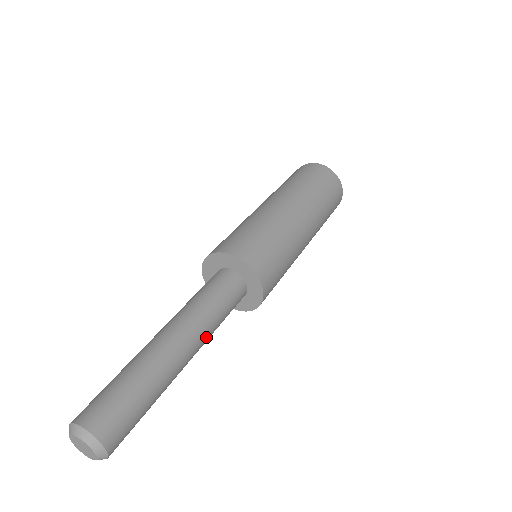
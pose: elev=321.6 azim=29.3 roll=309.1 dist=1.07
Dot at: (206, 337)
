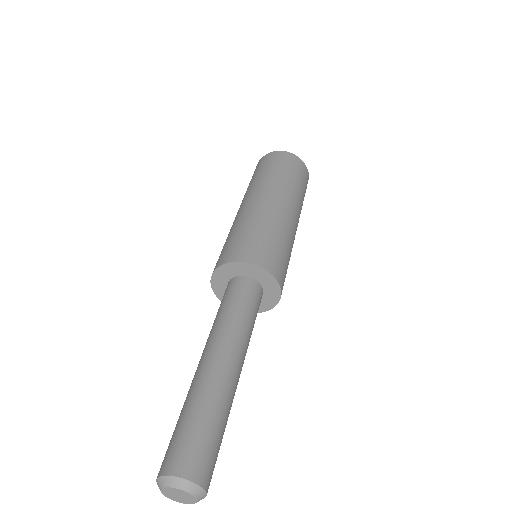
Dot at: (246, 351)
